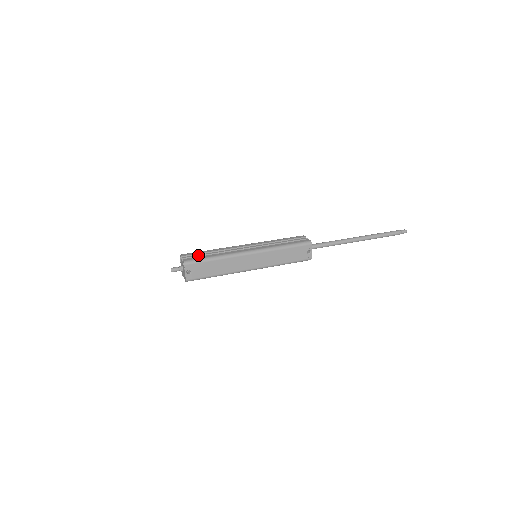
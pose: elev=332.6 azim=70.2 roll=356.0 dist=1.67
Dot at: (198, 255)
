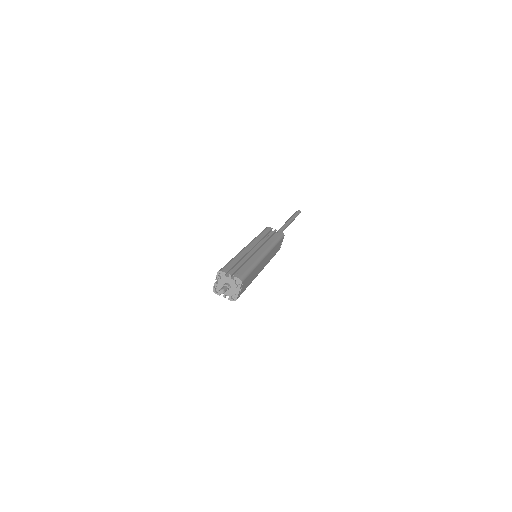
Dot at: (238, 268)
